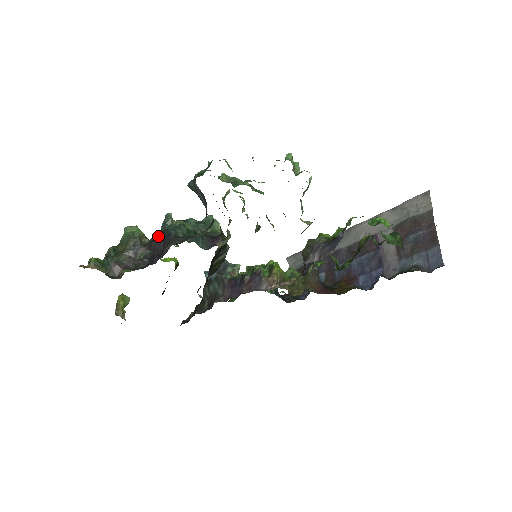
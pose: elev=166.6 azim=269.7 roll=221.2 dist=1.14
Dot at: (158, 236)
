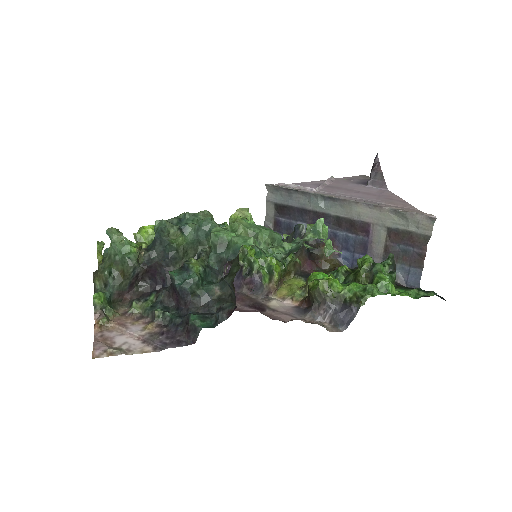
Dot at: (155, 252)
